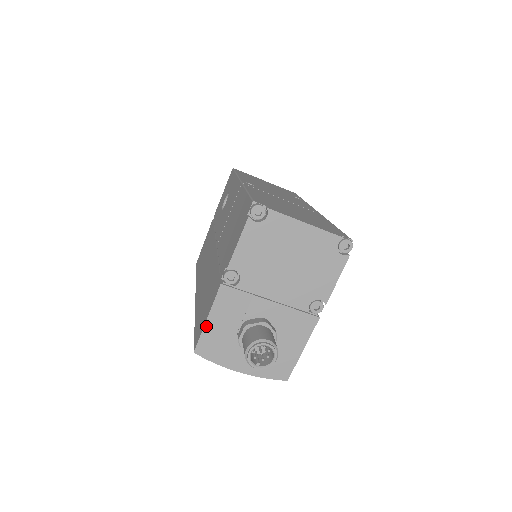
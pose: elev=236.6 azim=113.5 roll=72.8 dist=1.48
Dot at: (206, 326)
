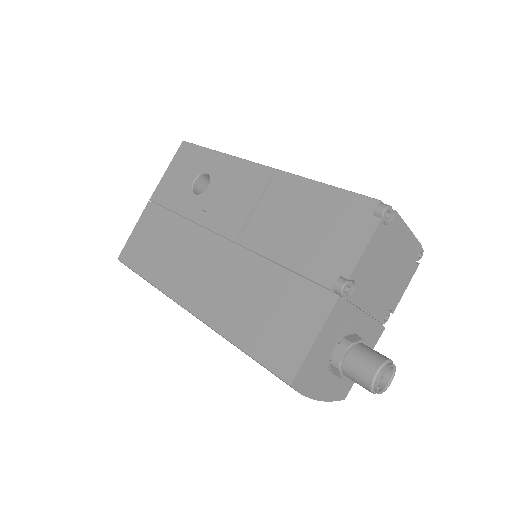
Dot at: (311, 350)
